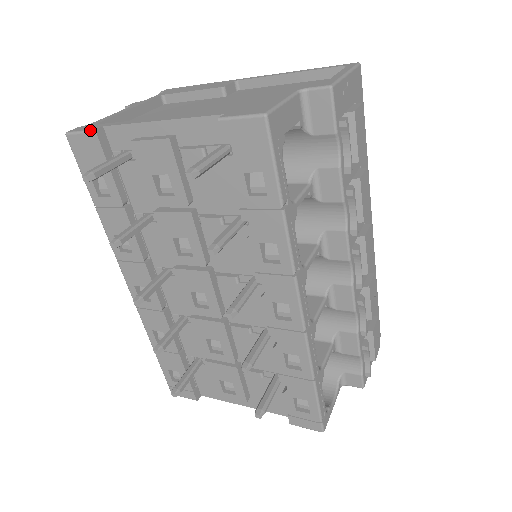
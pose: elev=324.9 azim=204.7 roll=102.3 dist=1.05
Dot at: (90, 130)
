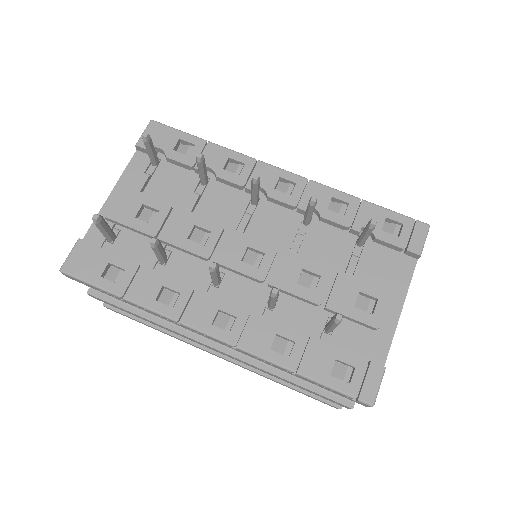
Dot at: (75, 244)
